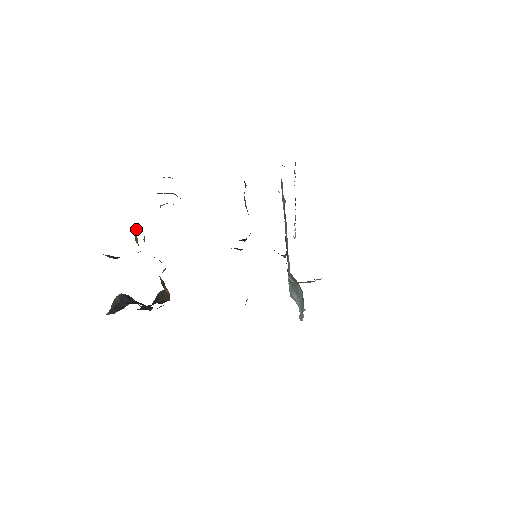
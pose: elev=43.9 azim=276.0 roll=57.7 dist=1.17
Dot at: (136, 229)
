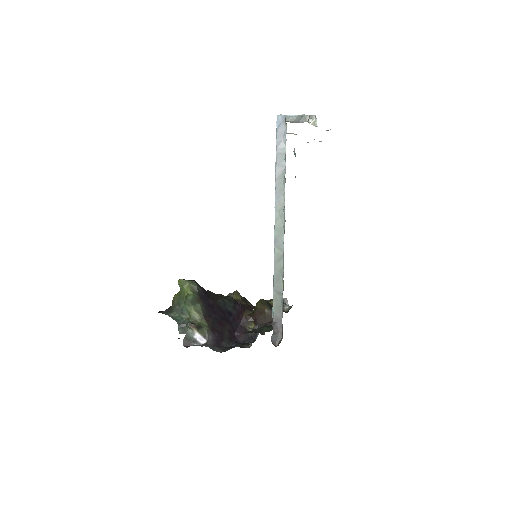
Dot at: occluded
